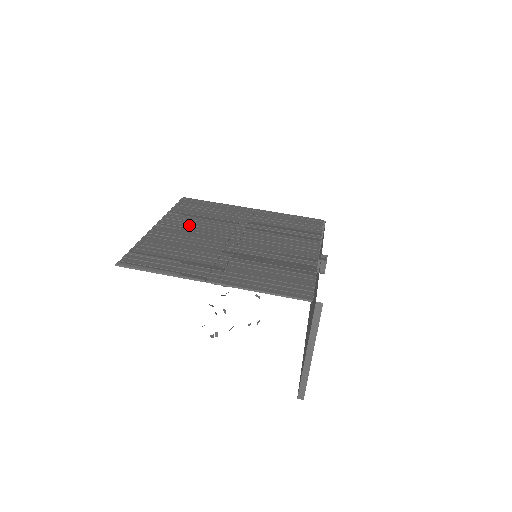
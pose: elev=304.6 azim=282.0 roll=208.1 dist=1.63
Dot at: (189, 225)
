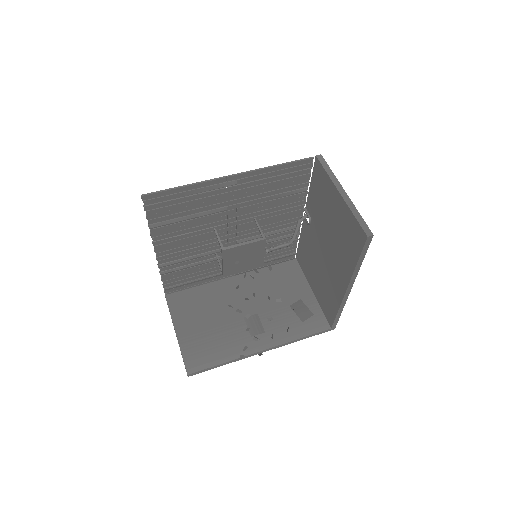
Dot at: (186, 252)
